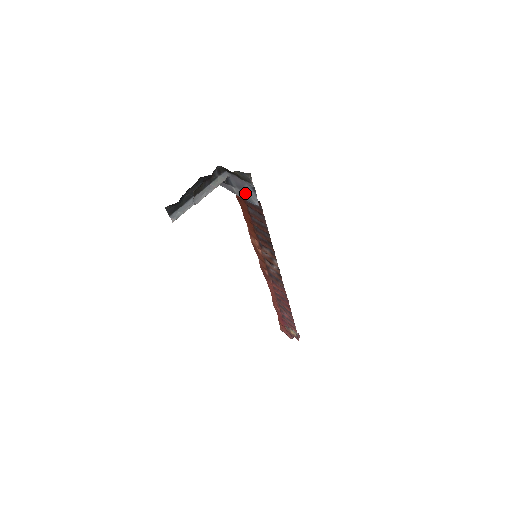
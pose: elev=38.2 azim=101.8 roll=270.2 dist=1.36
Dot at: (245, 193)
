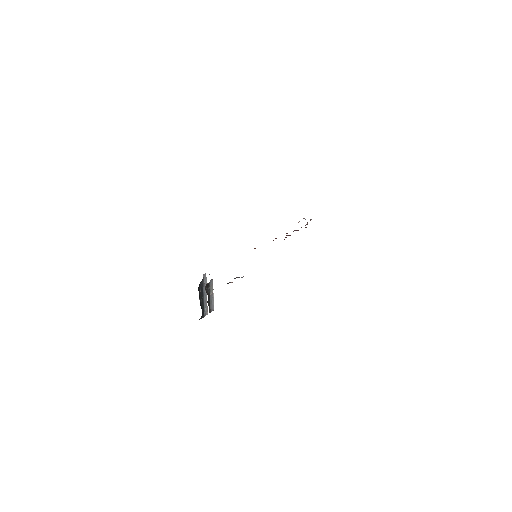
Dot at: occluded
